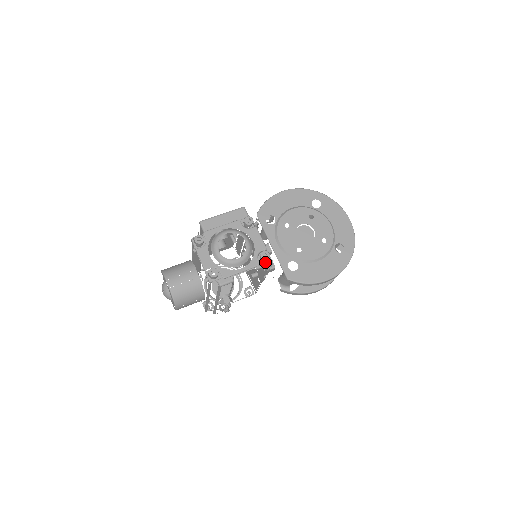
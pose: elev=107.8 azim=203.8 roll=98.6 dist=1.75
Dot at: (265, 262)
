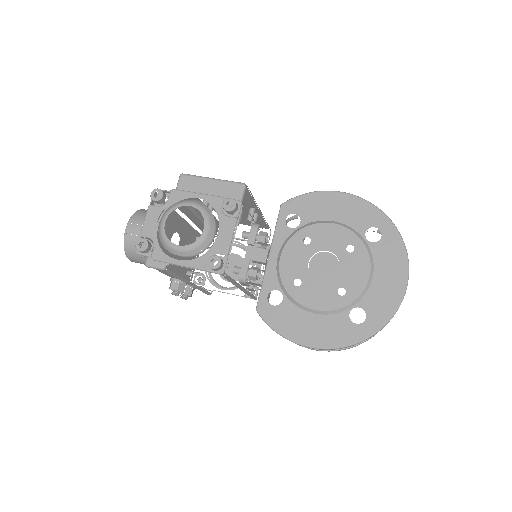
Dot at: (213, 271)
